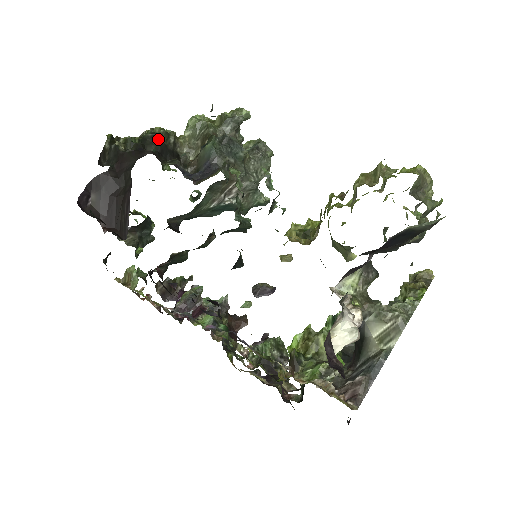
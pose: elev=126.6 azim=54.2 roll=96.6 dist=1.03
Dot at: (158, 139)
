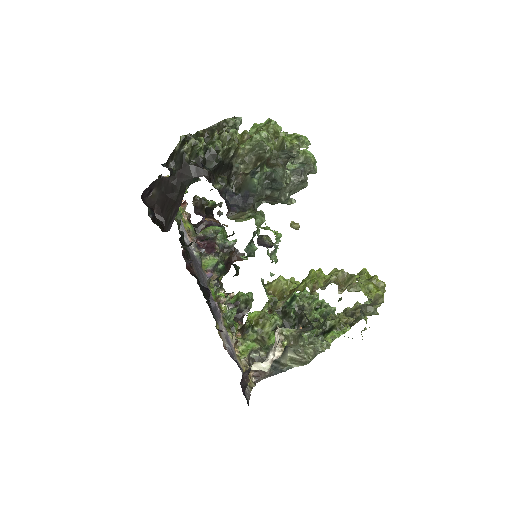
Dot at: (218, 158)
